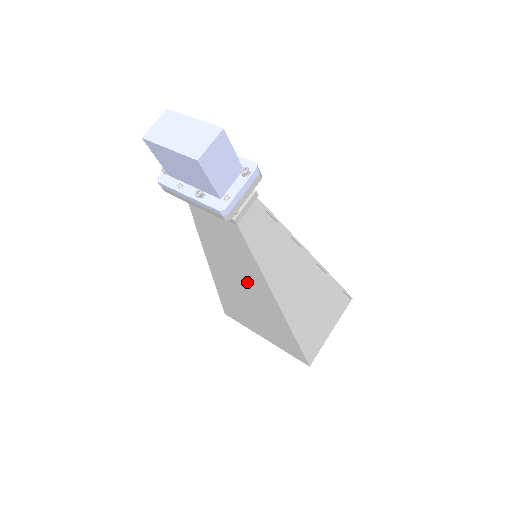
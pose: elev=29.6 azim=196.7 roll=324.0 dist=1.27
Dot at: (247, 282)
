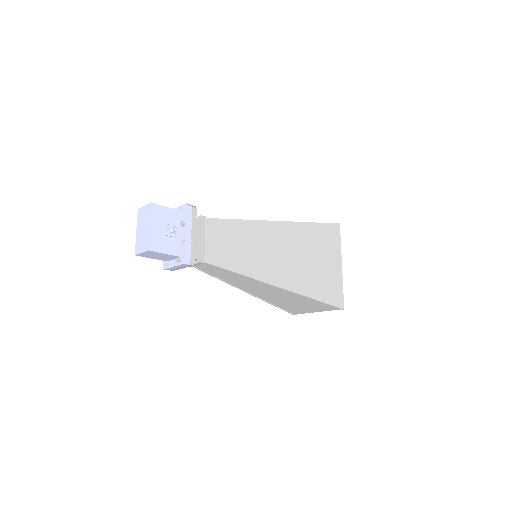
Dot at: occluded
